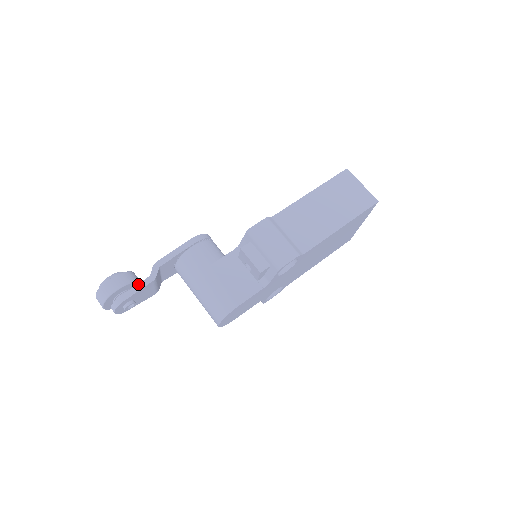
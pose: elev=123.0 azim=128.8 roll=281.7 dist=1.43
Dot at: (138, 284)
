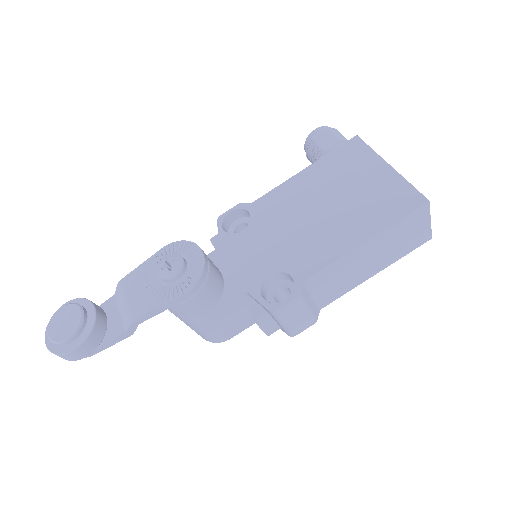
Dot at: (110, 341)
